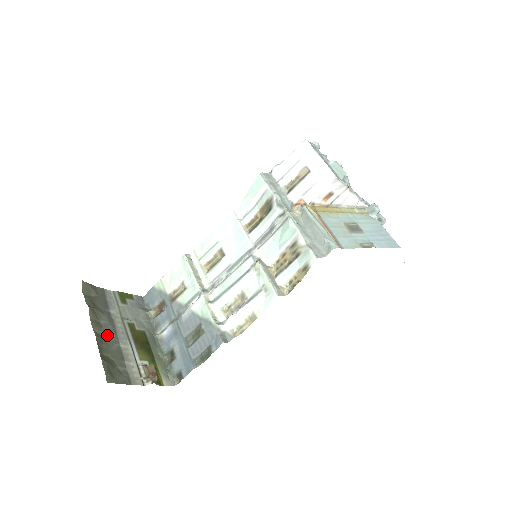
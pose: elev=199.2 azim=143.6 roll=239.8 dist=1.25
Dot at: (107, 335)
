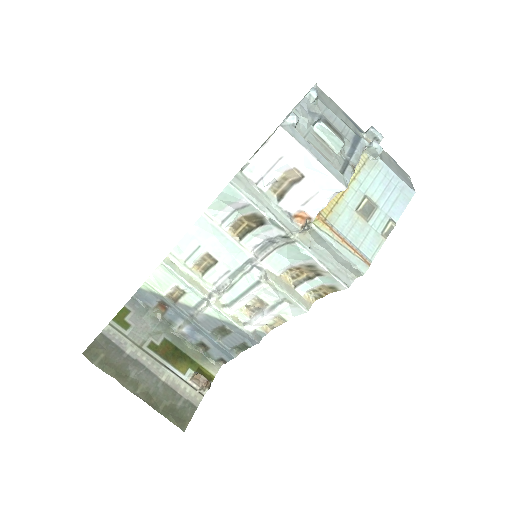
Dot at: (147, 384)
